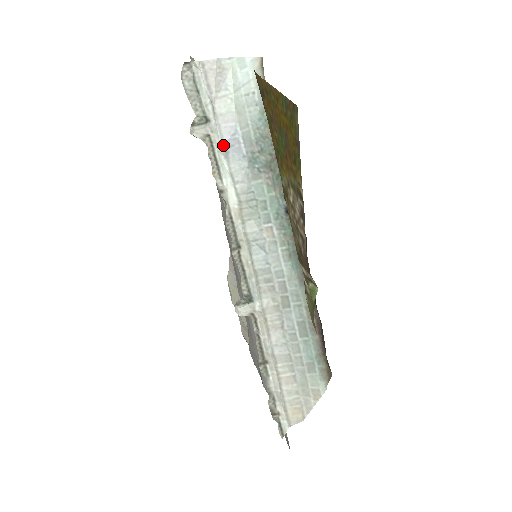
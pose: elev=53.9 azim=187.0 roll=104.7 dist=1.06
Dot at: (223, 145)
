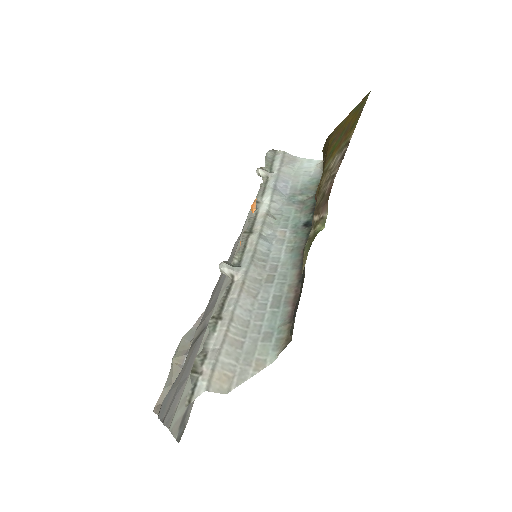
Dot at: (275, 183)
